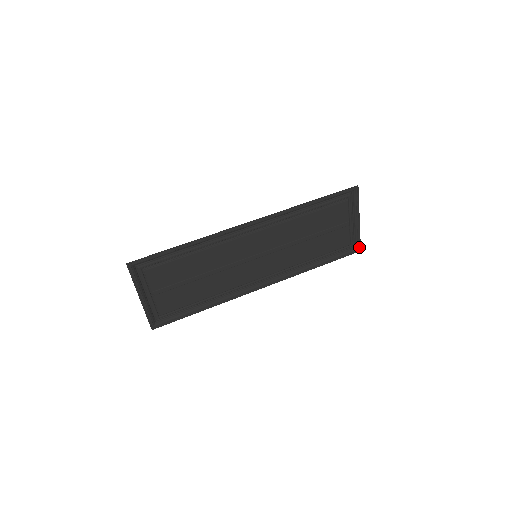
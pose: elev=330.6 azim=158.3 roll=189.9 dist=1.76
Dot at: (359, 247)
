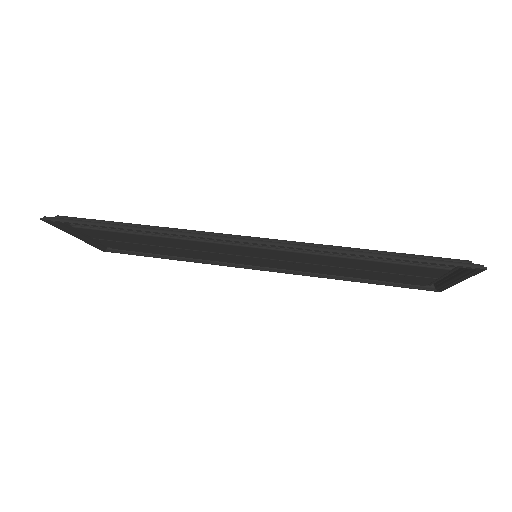
Dot at: (440, 290)
